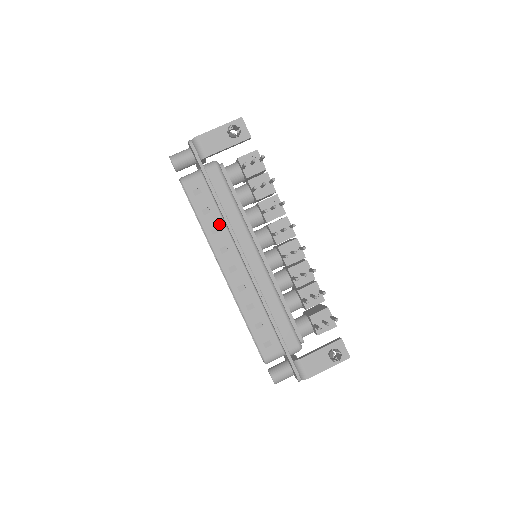
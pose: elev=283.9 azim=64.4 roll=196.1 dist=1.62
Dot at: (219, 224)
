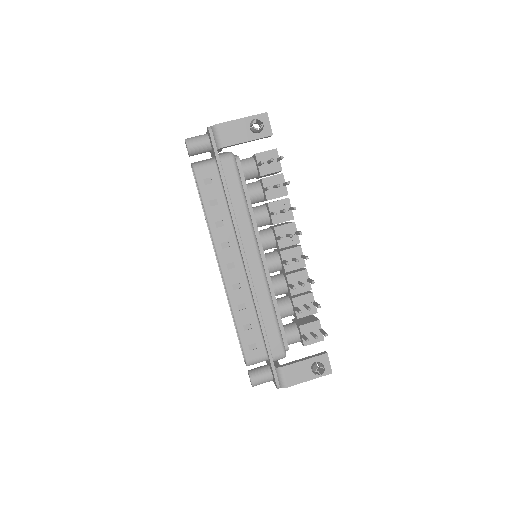
Dot at: (225, 218)
